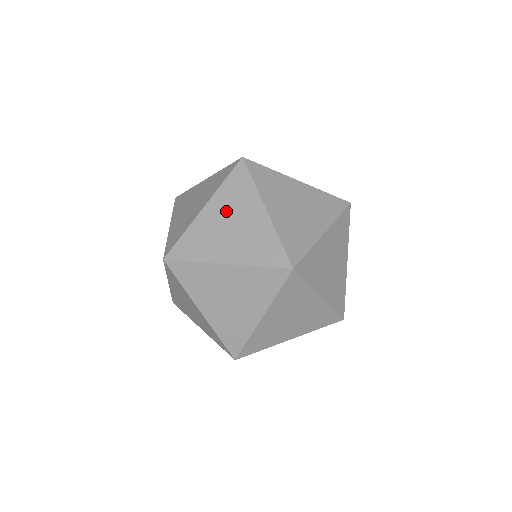
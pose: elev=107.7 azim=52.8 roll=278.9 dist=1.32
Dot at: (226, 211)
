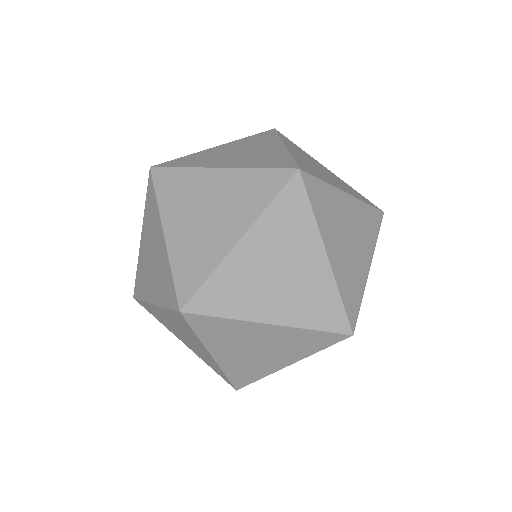
Dot at: (273, 250)
